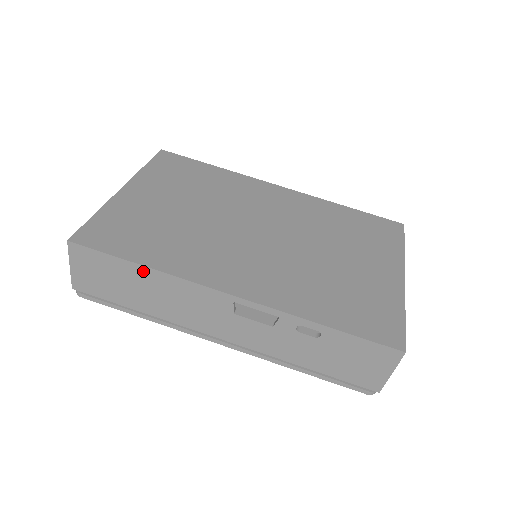
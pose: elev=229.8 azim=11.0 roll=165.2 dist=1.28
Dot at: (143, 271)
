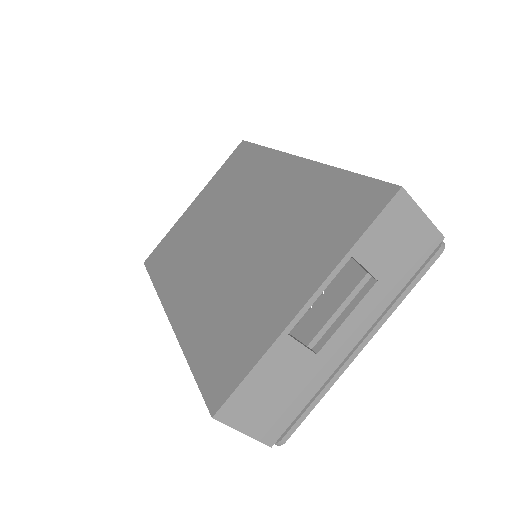
Dot at: occluded
